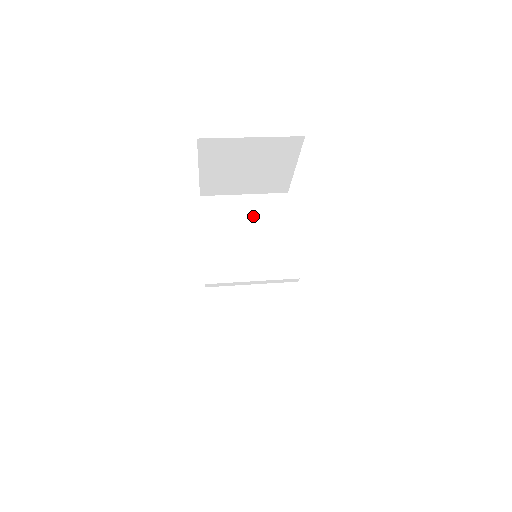
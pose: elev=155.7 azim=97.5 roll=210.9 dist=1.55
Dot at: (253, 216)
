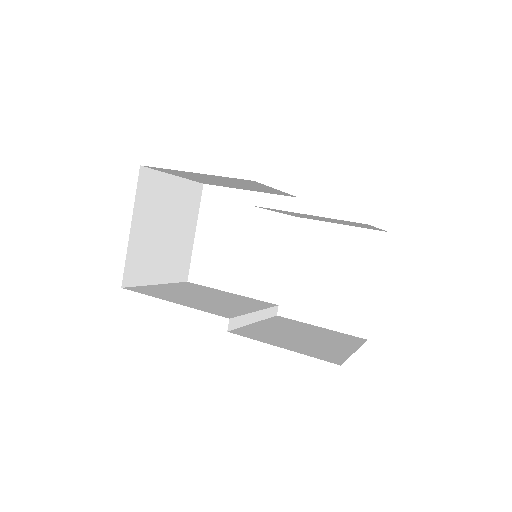
Dot at: (187, 290)
